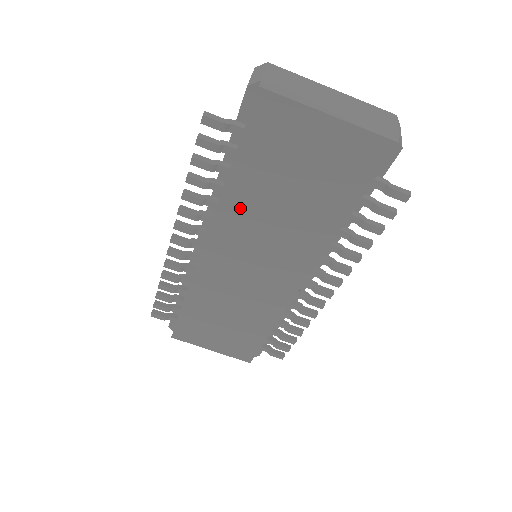
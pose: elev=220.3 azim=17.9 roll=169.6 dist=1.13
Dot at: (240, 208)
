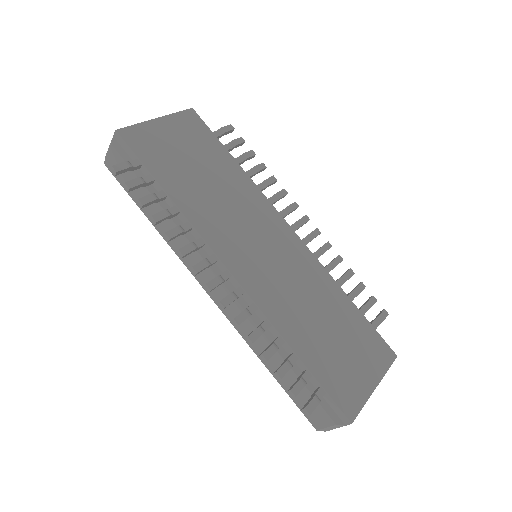
Dot at: (200, 210)
